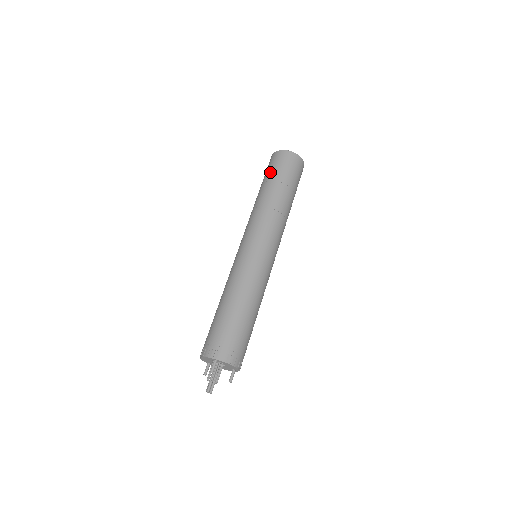
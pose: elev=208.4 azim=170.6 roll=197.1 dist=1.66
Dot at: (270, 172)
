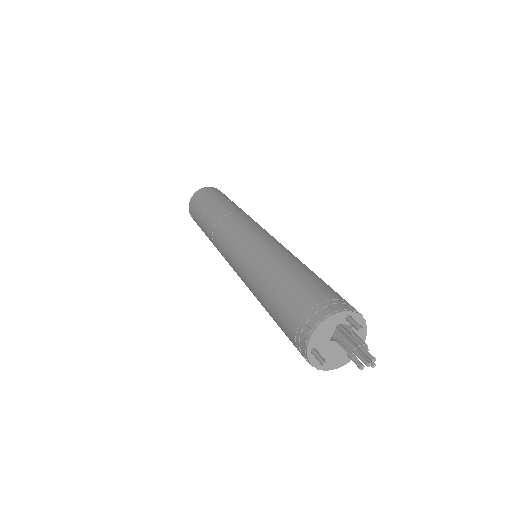
Dot at: (214, 196)
